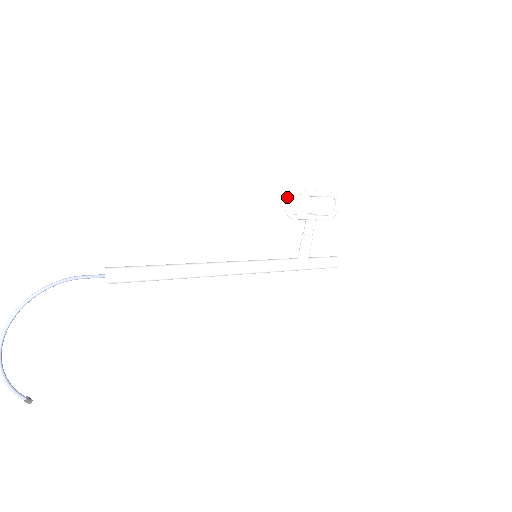
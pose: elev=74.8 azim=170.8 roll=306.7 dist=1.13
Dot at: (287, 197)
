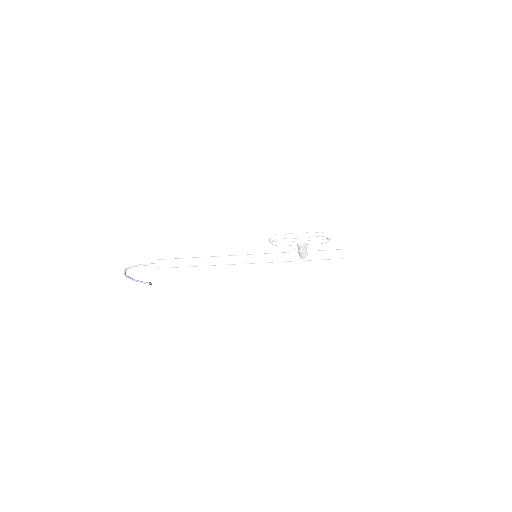
Dot at: (270, 238)
